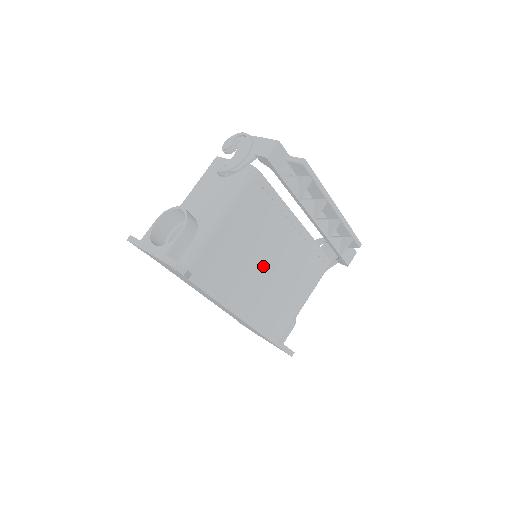
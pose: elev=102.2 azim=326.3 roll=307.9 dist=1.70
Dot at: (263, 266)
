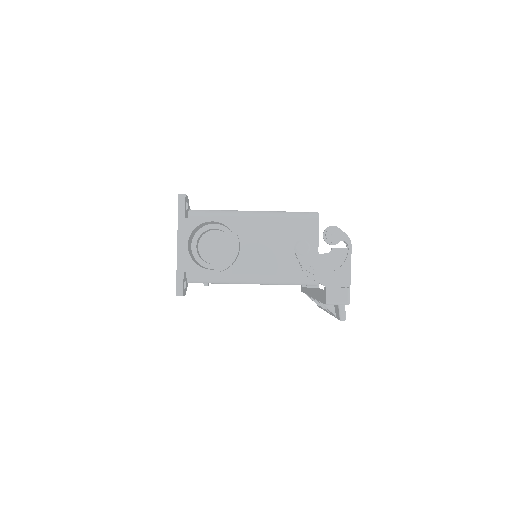
Dot at: occluded
